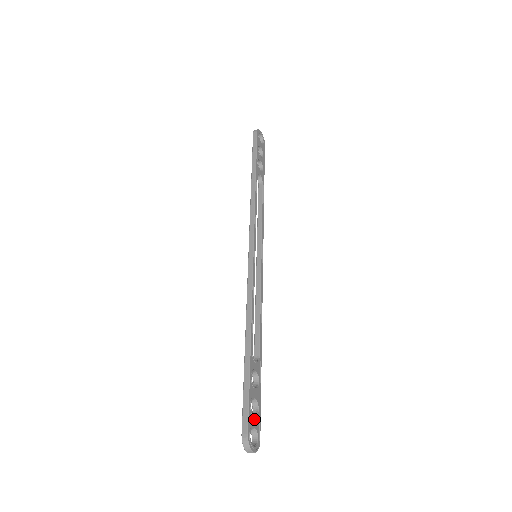
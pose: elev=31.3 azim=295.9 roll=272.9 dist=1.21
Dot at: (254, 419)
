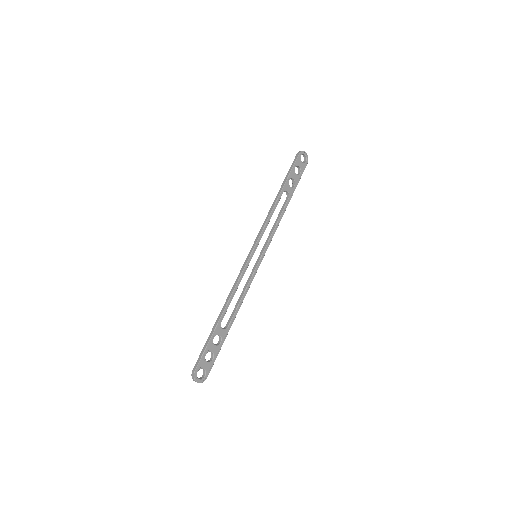
Dot at: (206, 364)
